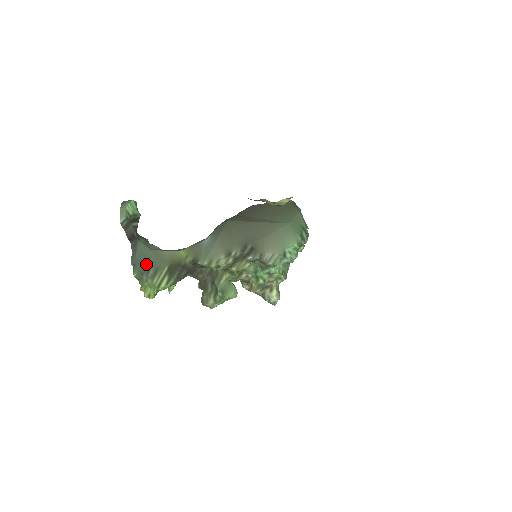
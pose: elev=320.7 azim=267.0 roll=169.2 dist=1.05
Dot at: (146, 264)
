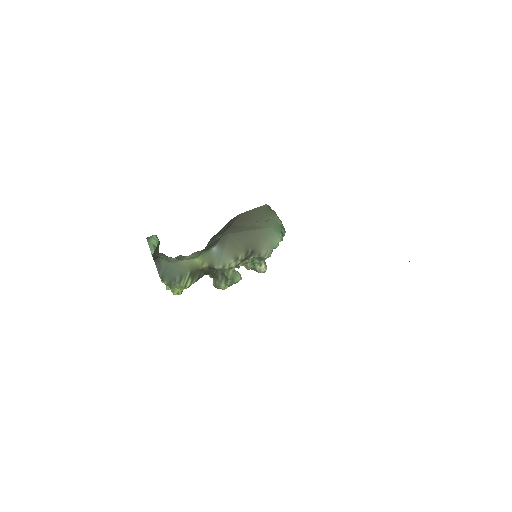
Dot at: (172, 274)
